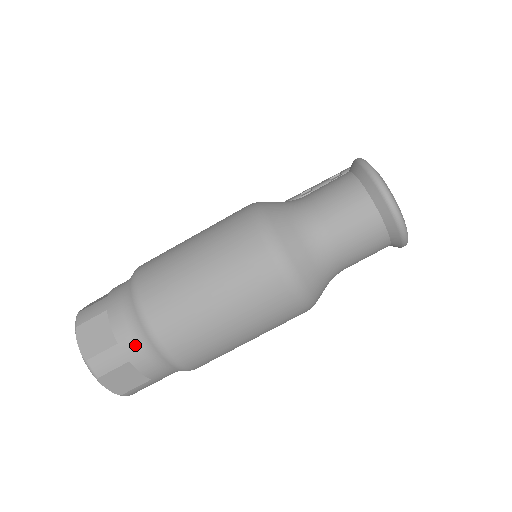
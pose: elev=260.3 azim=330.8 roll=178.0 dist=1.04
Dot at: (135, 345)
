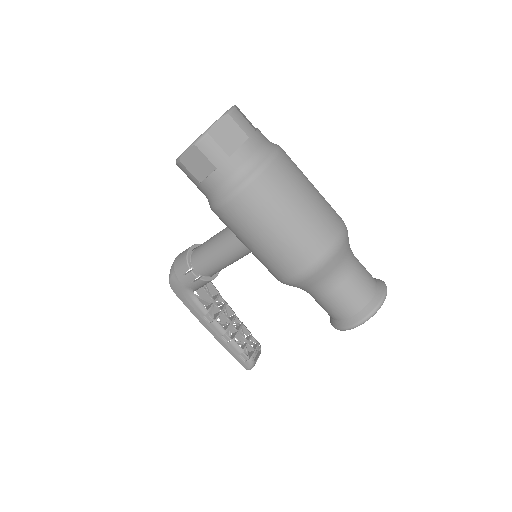
Dot at: (261, 142)
